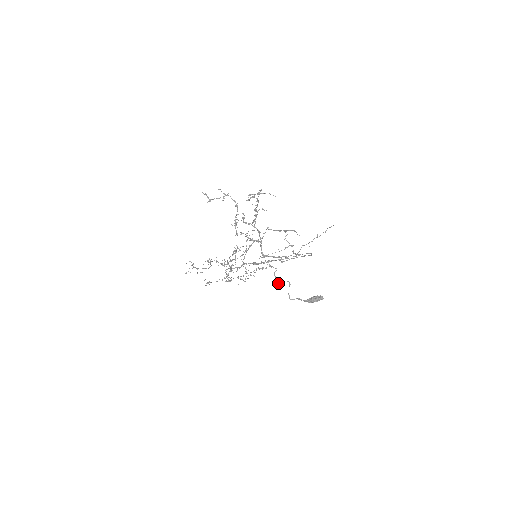
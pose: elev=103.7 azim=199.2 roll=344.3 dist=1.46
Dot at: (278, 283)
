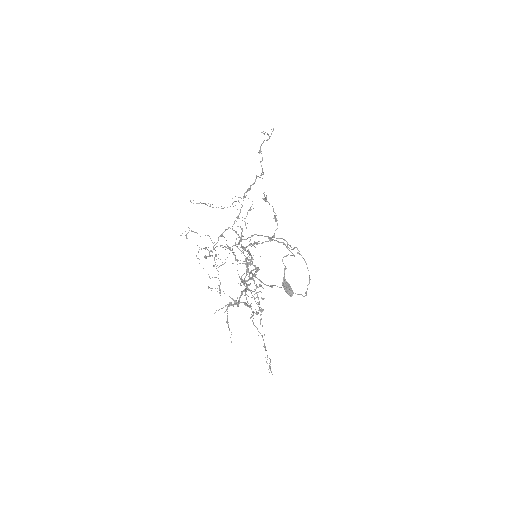
Dot at: occluded
